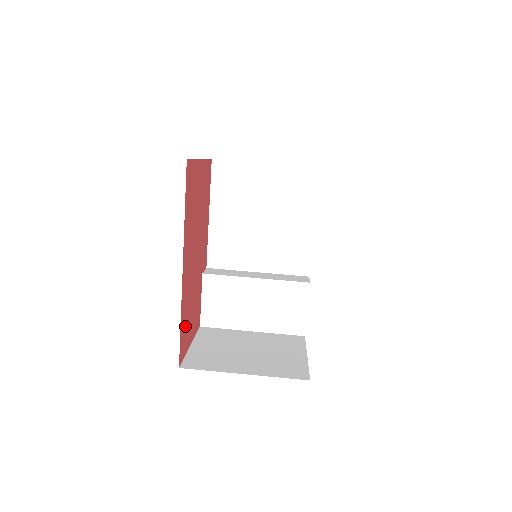
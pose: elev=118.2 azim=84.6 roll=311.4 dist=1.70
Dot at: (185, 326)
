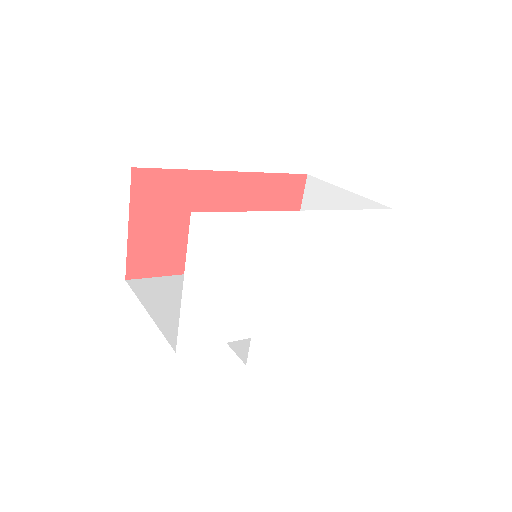
Dot at: (166, 193)
